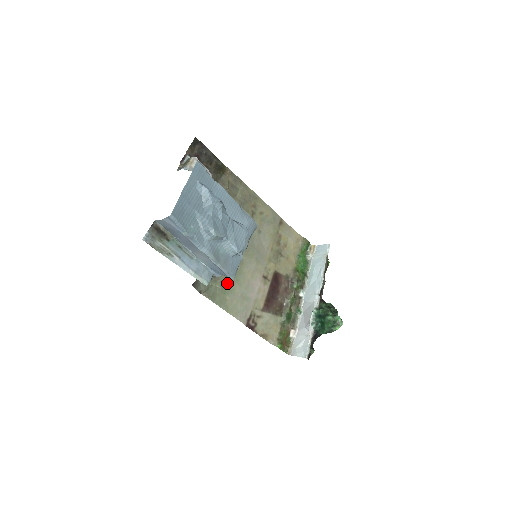
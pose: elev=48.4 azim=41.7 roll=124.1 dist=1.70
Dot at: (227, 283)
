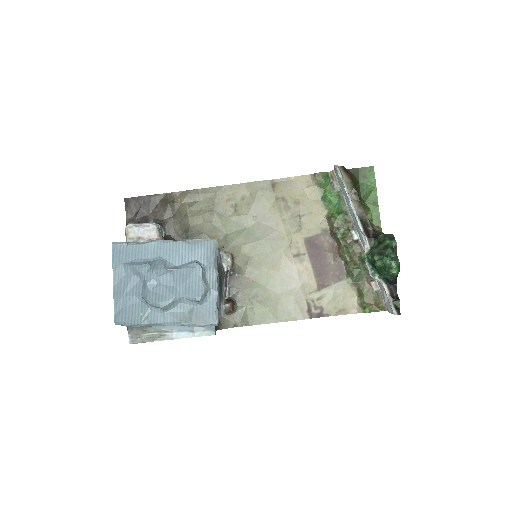
Dot at: (257, 296)
